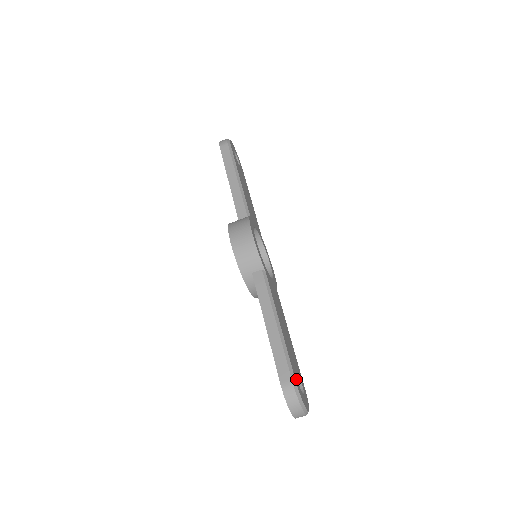
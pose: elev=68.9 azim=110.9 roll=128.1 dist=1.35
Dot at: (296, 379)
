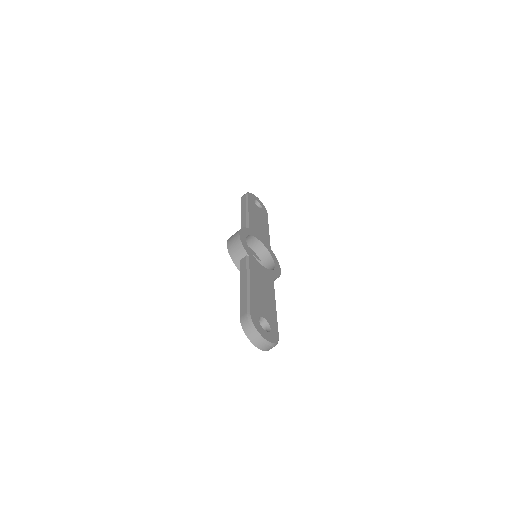
Dot at: (254, 315)
